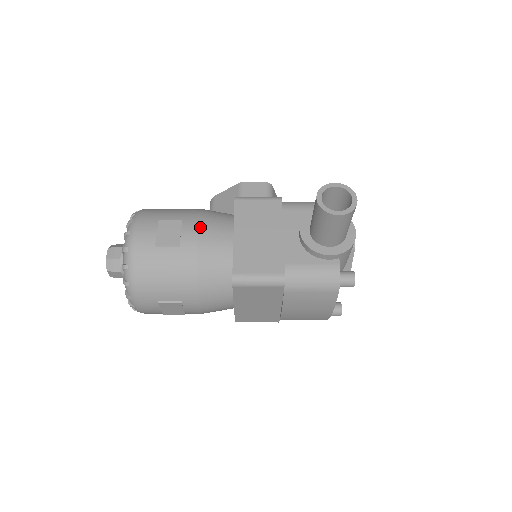
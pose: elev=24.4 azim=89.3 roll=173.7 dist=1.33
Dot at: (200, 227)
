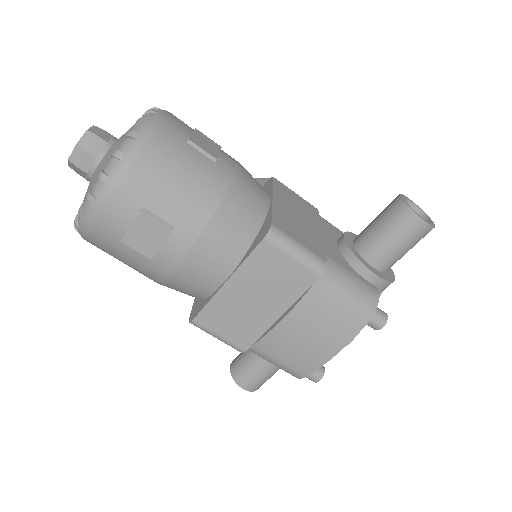
Dot at: (240, 165)
